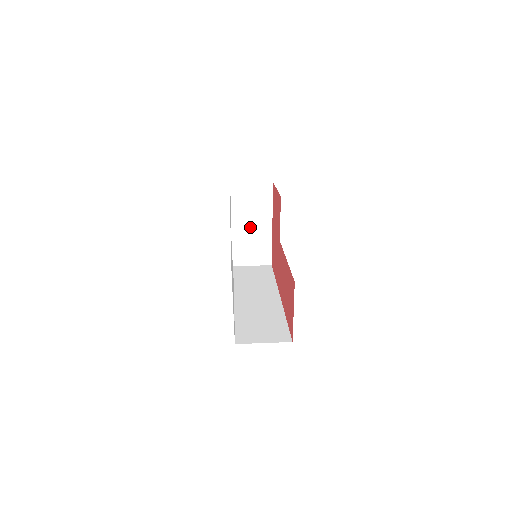
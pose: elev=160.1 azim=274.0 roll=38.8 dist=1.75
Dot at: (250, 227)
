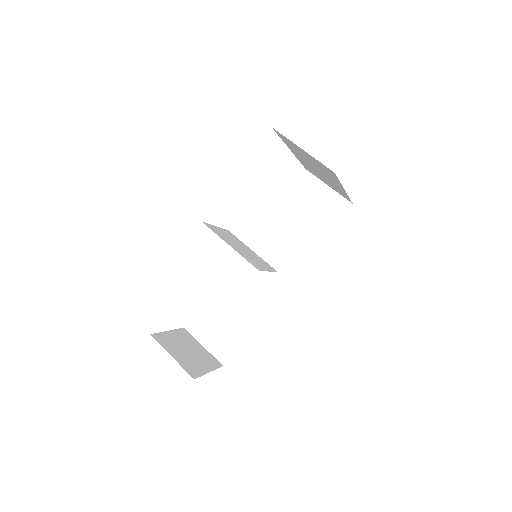
Dot at: (316, 170)
